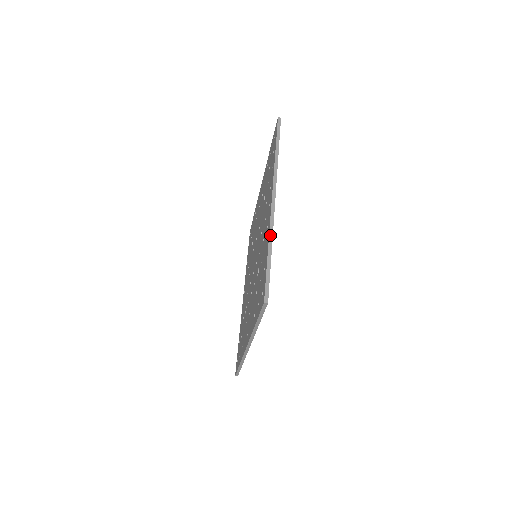
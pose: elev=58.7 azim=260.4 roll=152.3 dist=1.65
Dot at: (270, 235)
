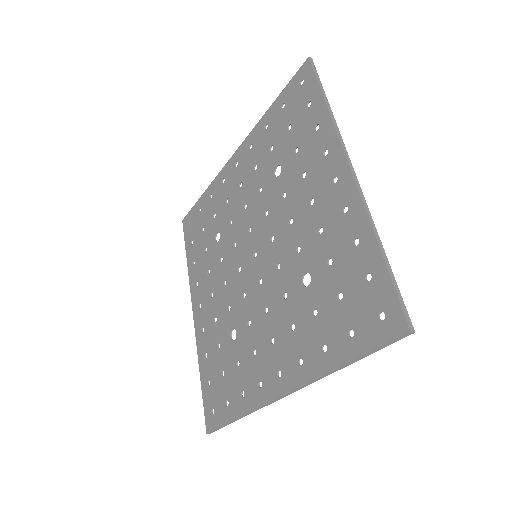
Dot at: (250, 413)
